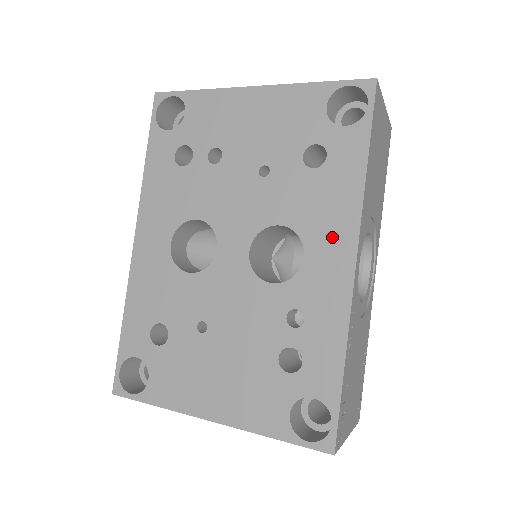
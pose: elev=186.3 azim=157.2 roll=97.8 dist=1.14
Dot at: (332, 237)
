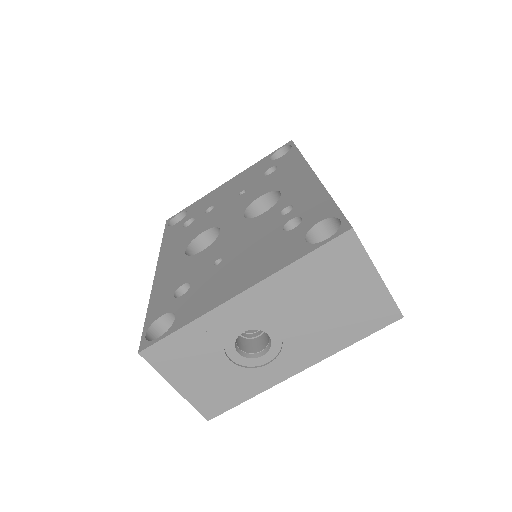
Dot at: (294, 177)
